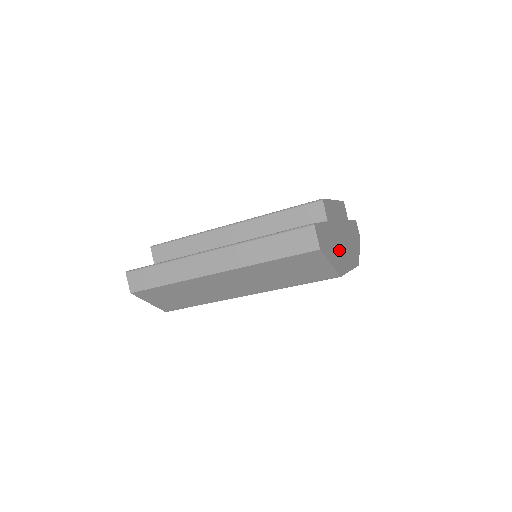
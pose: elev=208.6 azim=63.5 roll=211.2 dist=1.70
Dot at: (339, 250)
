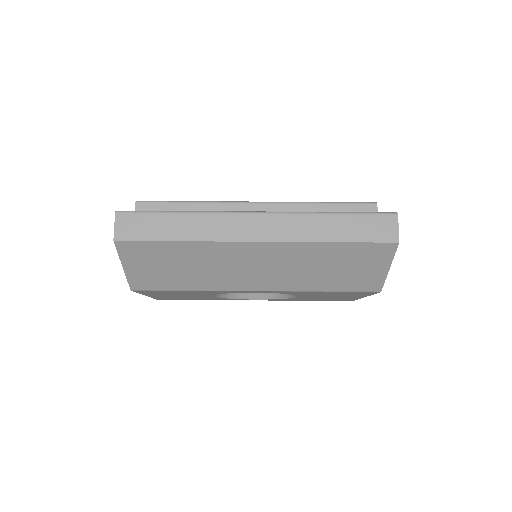
Dot at: occluded
